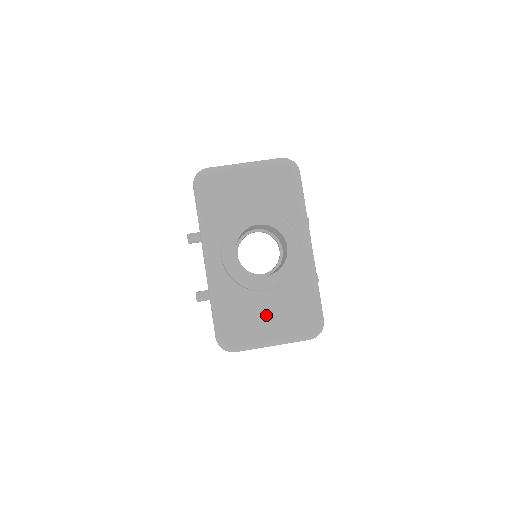
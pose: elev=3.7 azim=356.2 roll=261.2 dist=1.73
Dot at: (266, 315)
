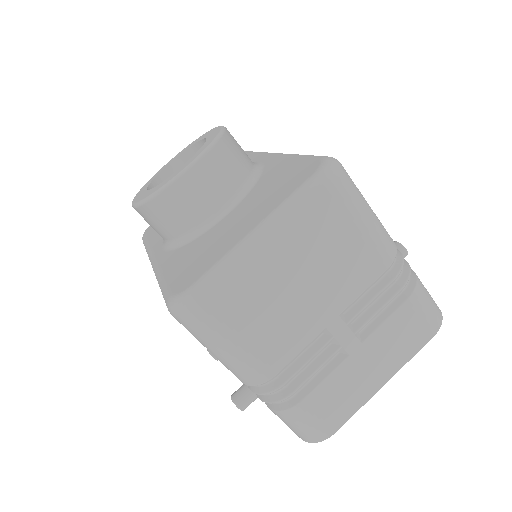
Dot at: (234, 224)
